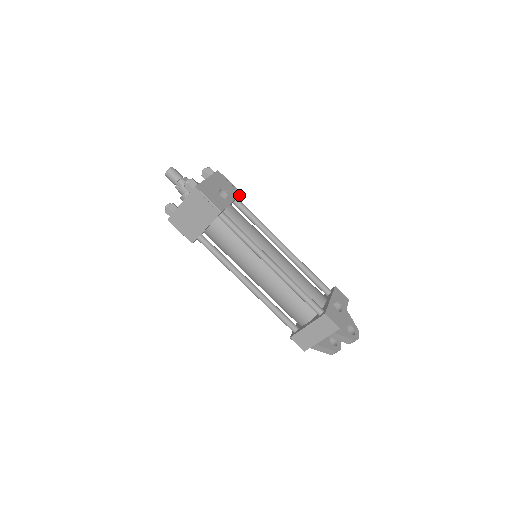
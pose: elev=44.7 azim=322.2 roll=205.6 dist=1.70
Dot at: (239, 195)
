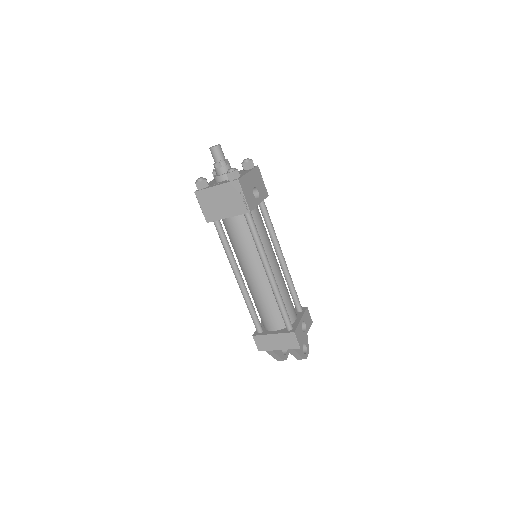
Dot at: (266, 197)
